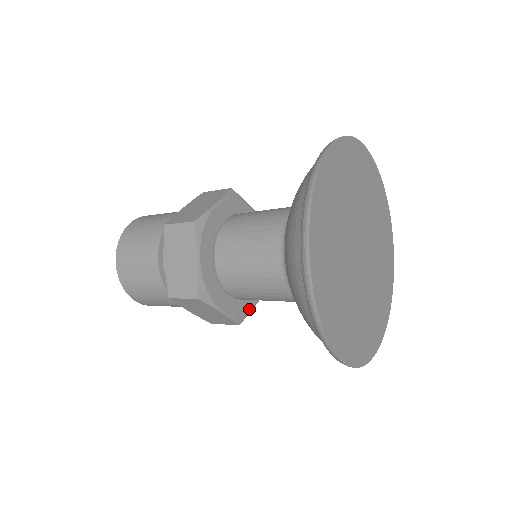
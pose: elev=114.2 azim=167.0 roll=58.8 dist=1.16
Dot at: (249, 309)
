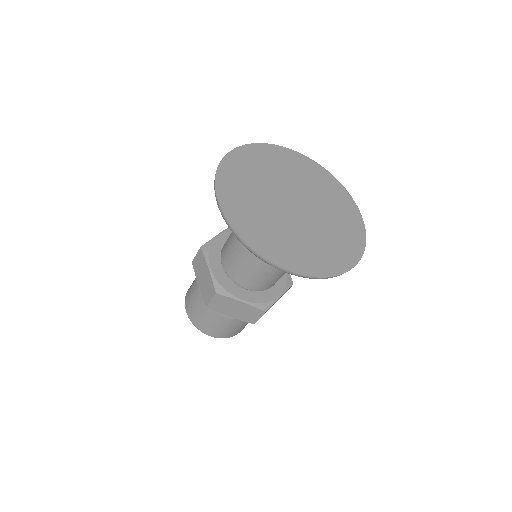
Dot at: occluded
